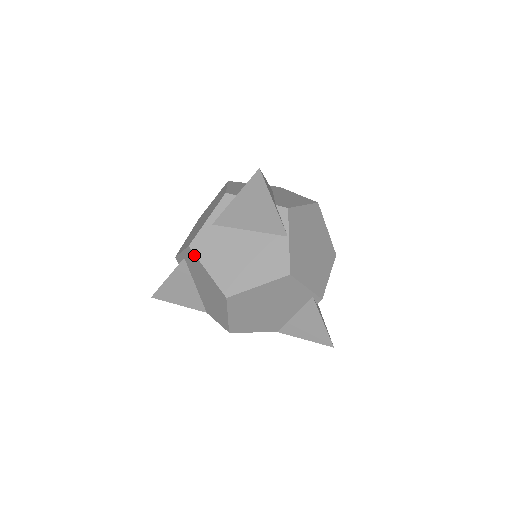
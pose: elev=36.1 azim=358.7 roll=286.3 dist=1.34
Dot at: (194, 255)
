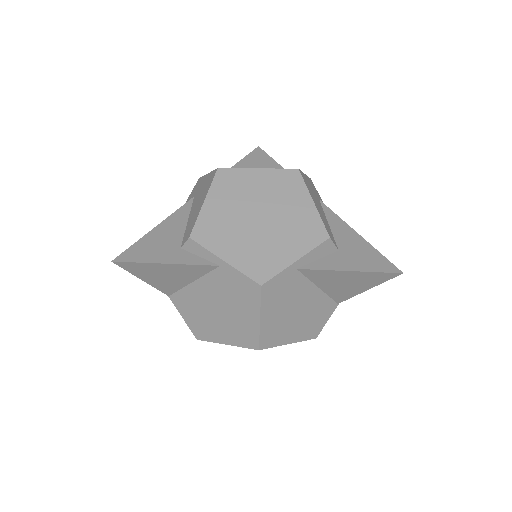
Dot at: (258, 296)
